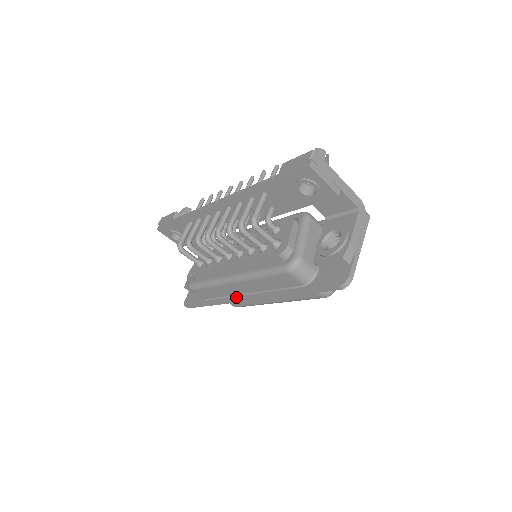
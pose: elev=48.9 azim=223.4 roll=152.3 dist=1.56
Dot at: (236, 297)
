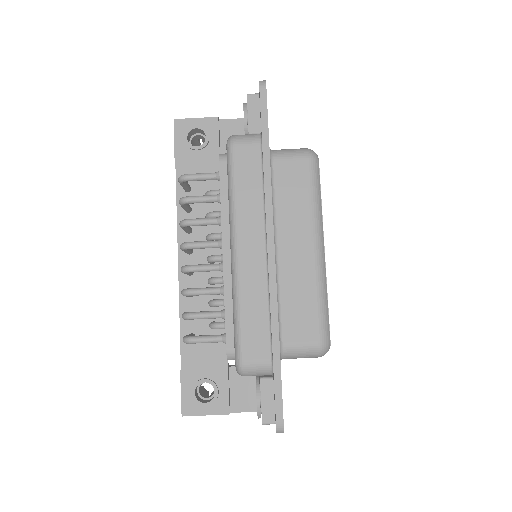
Dot at: (268, 275)
